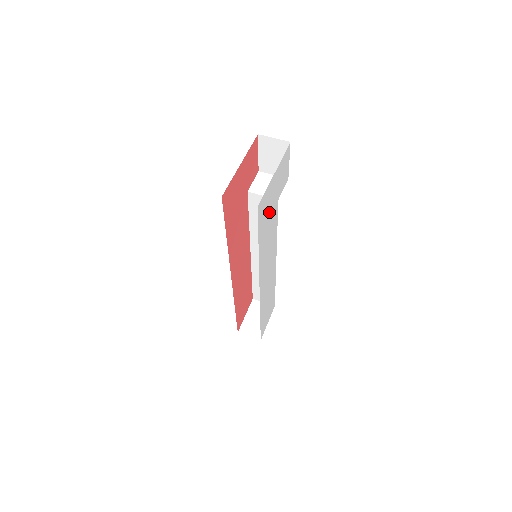
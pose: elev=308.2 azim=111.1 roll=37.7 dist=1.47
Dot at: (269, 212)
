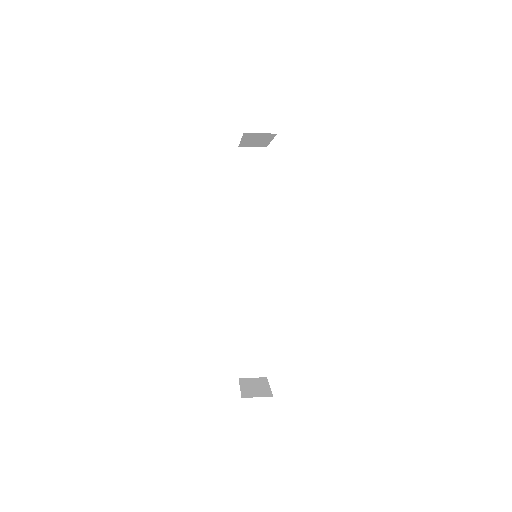
Dot at: occluded
